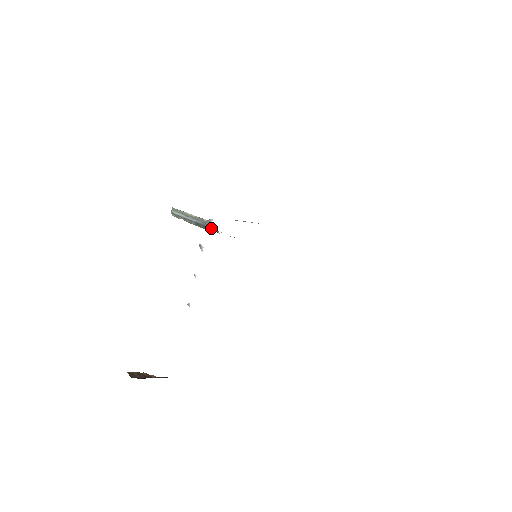
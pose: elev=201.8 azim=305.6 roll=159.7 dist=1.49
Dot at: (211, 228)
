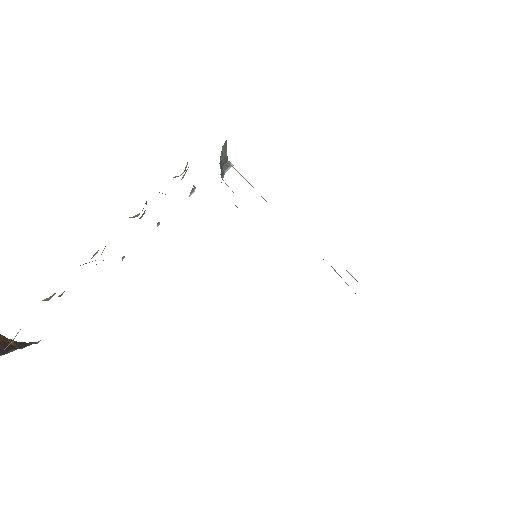
Dot at: occluded
